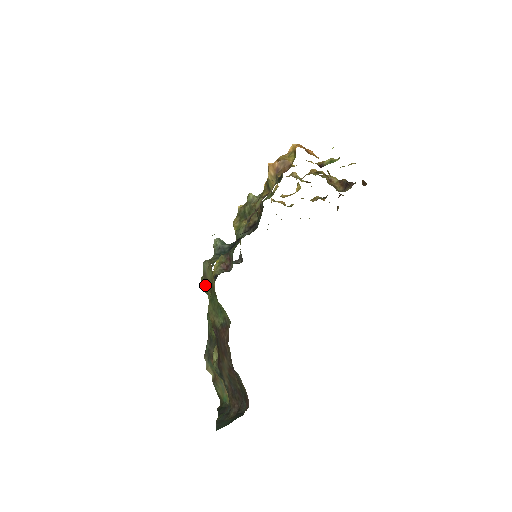
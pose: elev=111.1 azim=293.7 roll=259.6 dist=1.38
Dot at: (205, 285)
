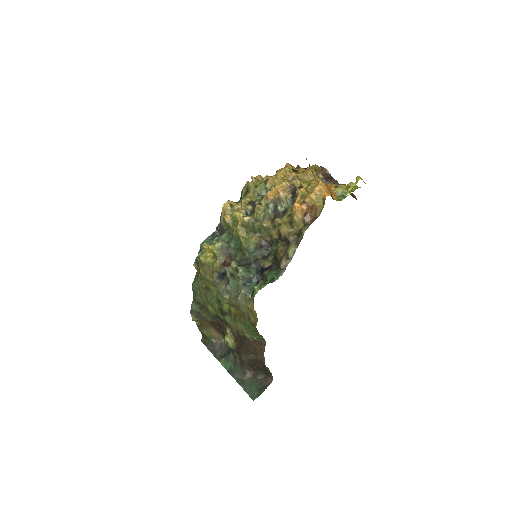
Dot at: (229, 304)
